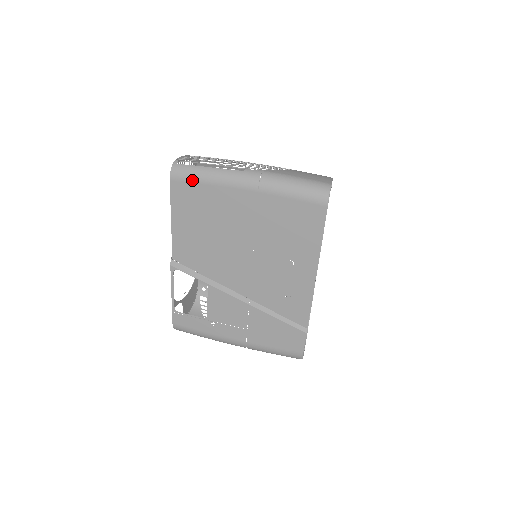
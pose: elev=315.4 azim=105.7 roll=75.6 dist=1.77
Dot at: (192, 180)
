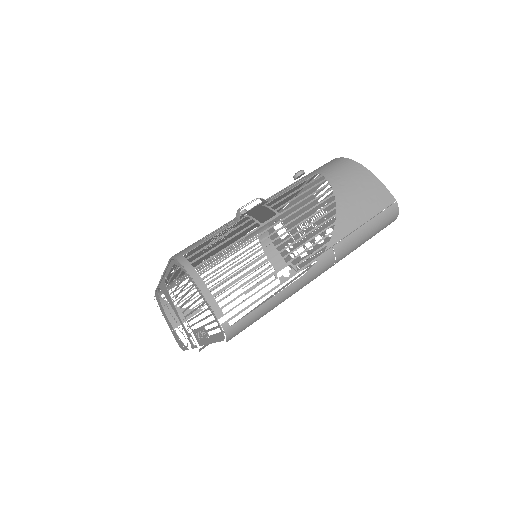
Dot at: occluded
